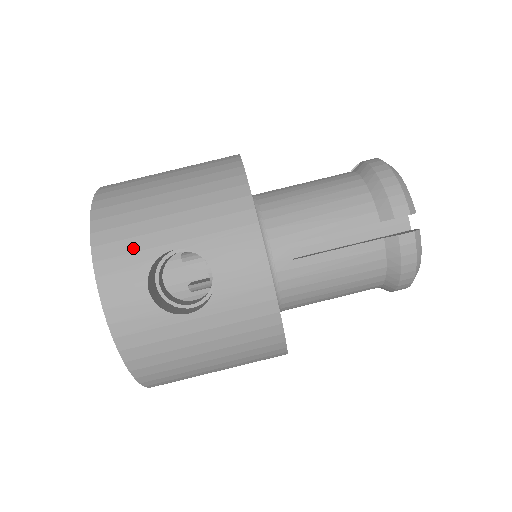
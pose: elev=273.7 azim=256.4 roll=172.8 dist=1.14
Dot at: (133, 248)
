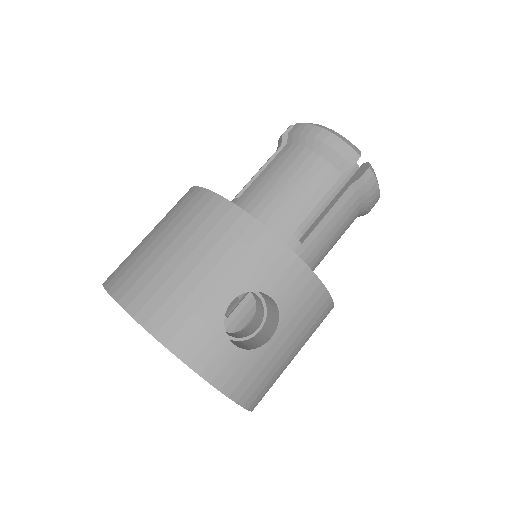
Dot at: (199, 323)
